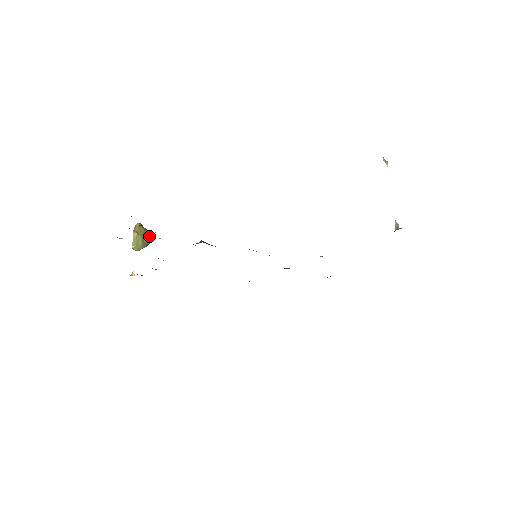
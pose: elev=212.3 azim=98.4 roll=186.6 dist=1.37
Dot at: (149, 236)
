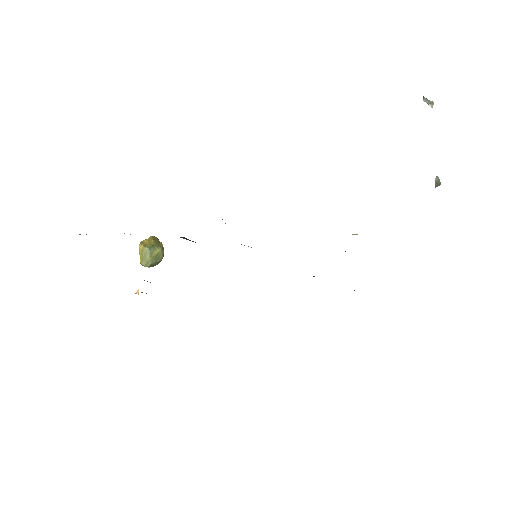
Dot at: (159, 249)
